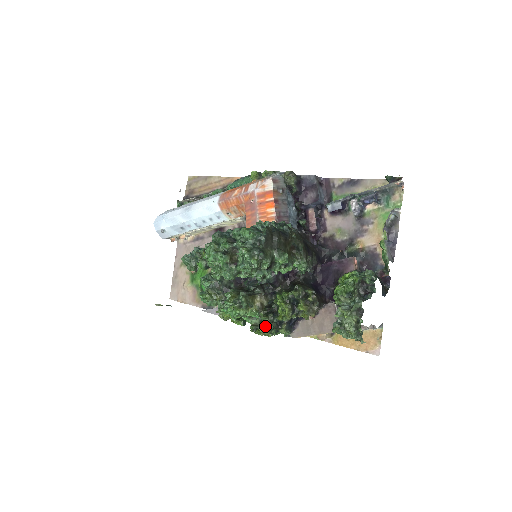
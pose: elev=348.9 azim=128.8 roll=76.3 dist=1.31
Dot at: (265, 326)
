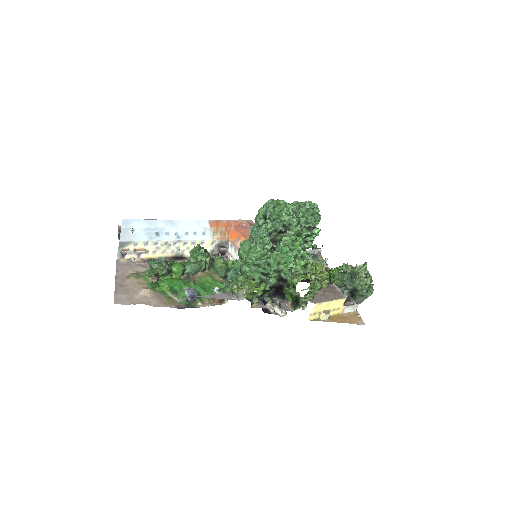
Dot at: (308, 276)
